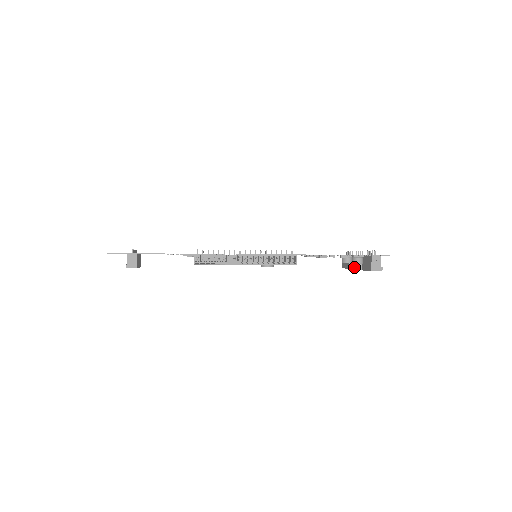
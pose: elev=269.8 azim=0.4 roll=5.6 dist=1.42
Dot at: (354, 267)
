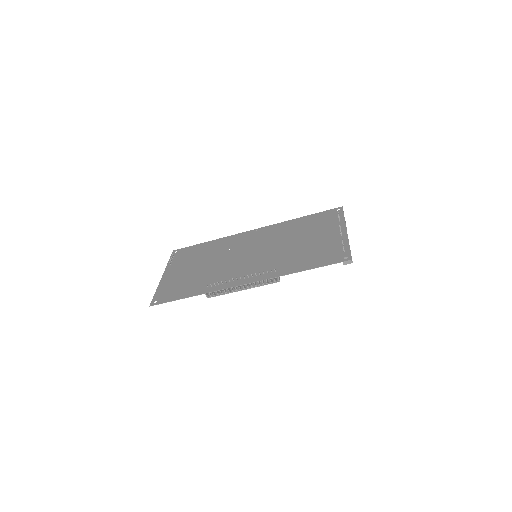
Dot at: occluded
